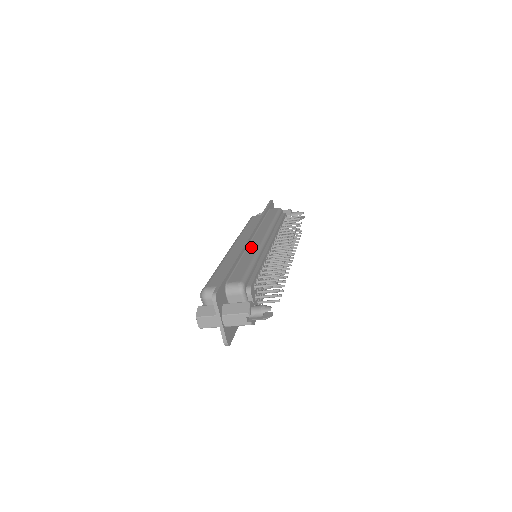
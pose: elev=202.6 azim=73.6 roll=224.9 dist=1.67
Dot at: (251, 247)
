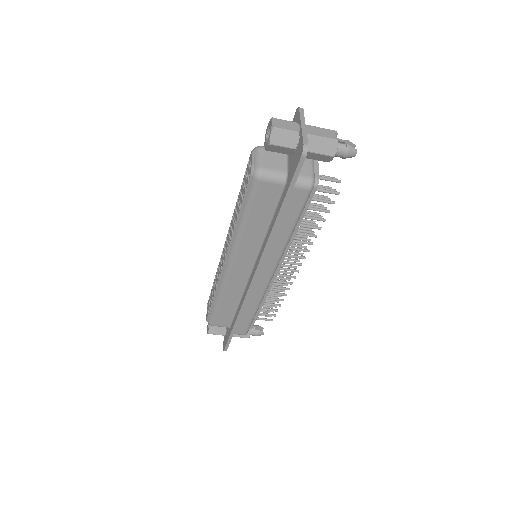
Dot at: occluded
